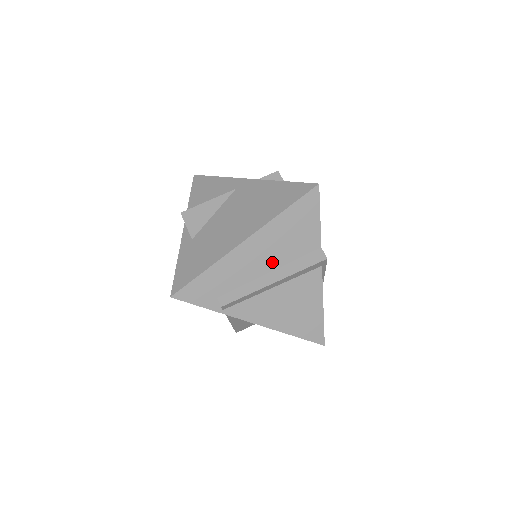
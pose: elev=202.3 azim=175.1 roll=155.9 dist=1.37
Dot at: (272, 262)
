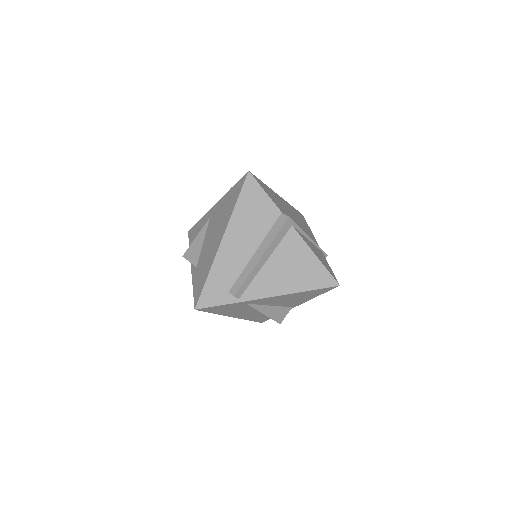
Dot at: (252, 244)
